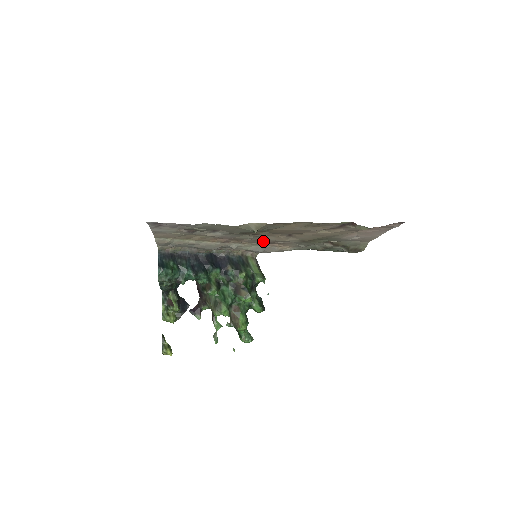
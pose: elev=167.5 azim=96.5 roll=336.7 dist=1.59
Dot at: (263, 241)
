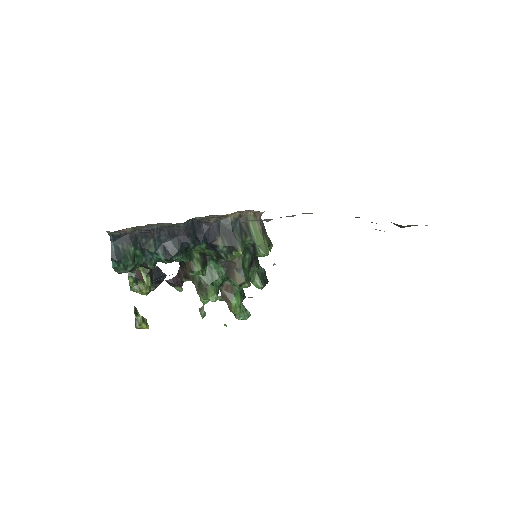
Dot at: occluded
